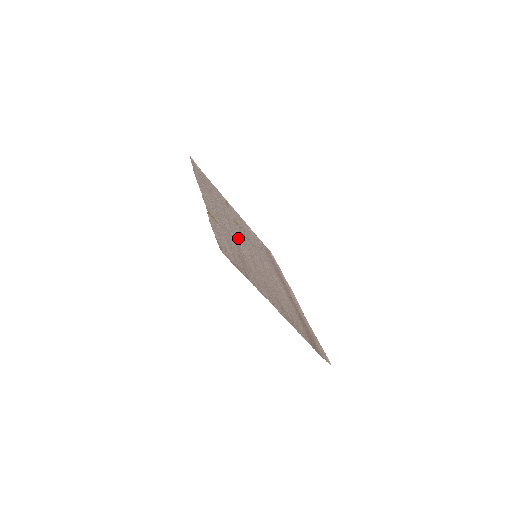
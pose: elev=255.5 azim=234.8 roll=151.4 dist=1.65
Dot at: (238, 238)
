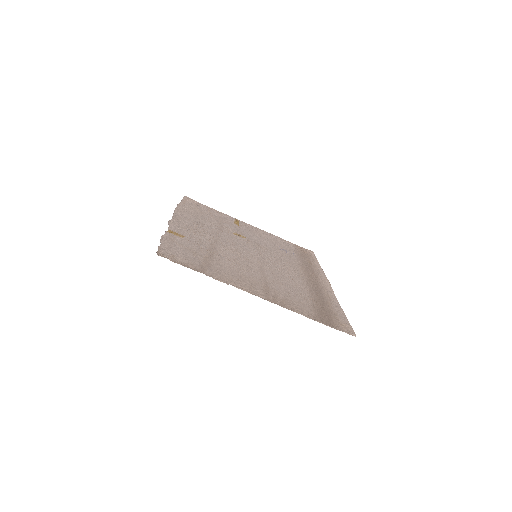
Dot at: (224, 245)
